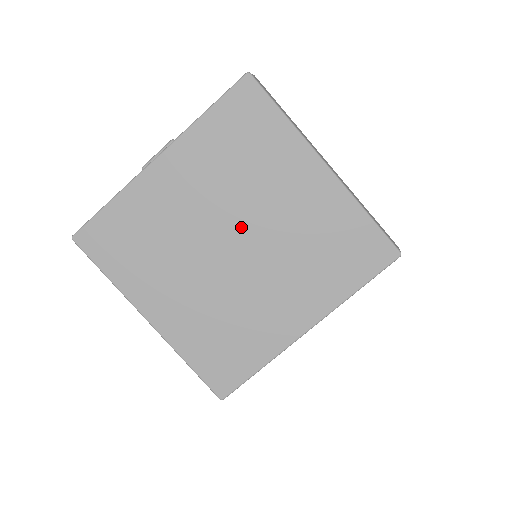
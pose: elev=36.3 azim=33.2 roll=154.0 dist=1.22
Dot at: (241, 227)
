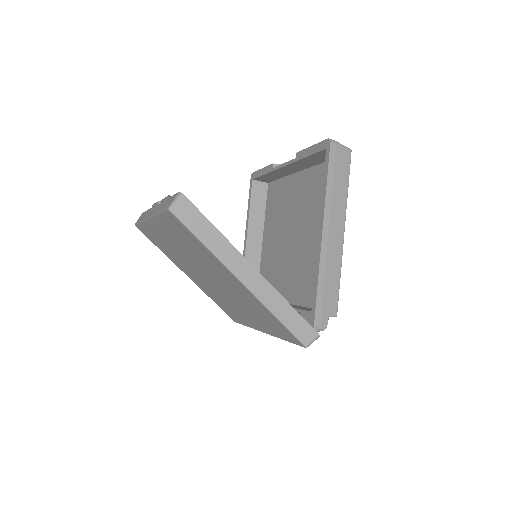
Dot at: (208, 275)
